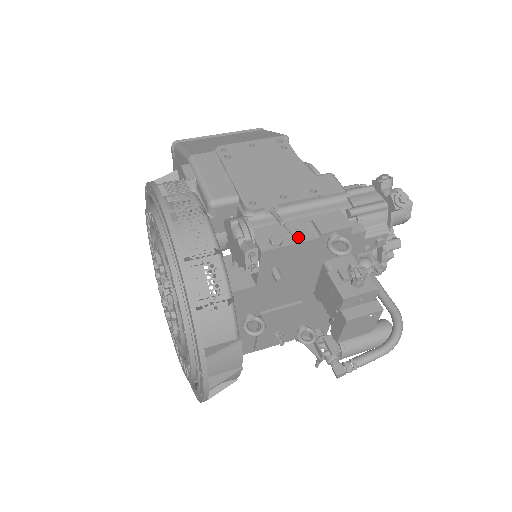
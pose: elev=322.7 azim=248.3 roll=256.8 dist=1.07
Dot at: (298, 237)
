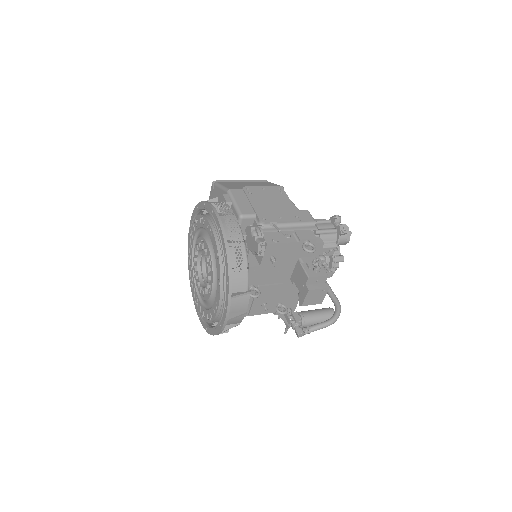
Dot at: (287, 240)
